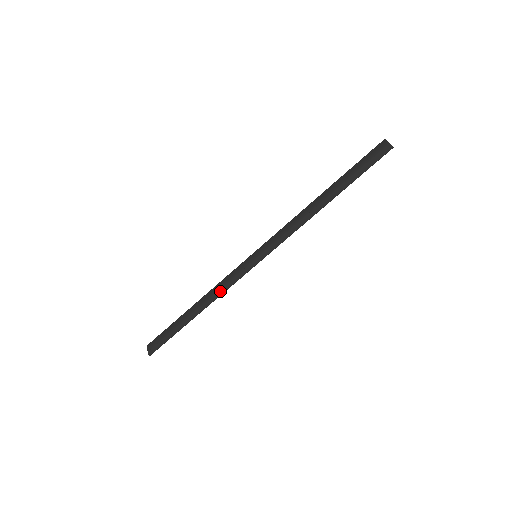
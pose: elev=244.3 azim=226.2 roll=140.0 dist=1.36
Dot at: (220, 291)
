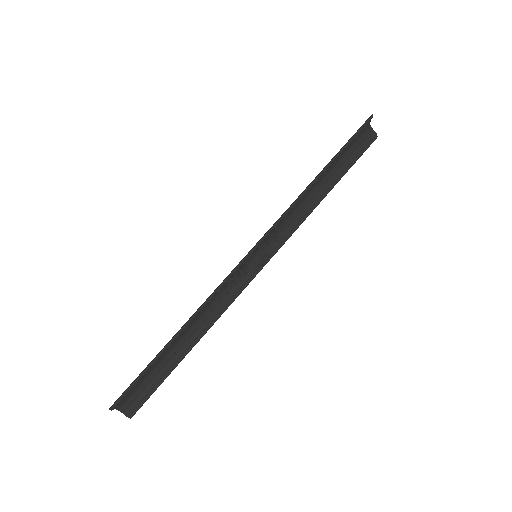
Dot at: occluded
